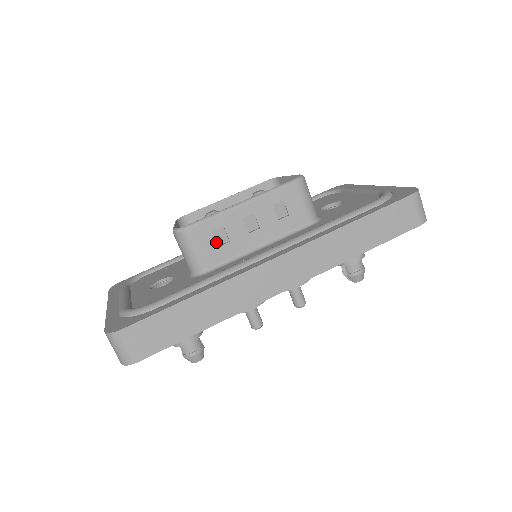
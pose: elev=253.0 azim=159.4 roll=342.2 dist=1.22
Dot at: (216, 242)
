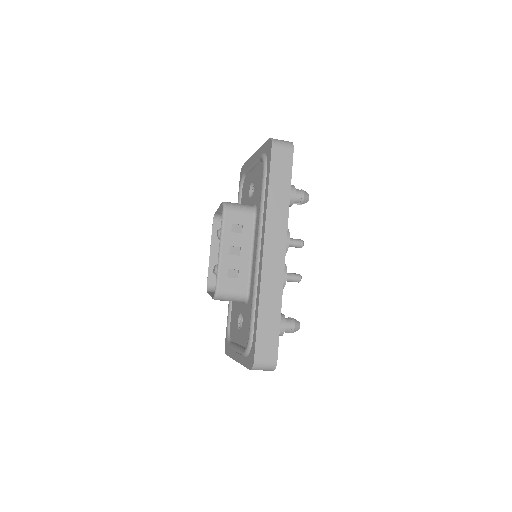
Dot at: (234, 278)
